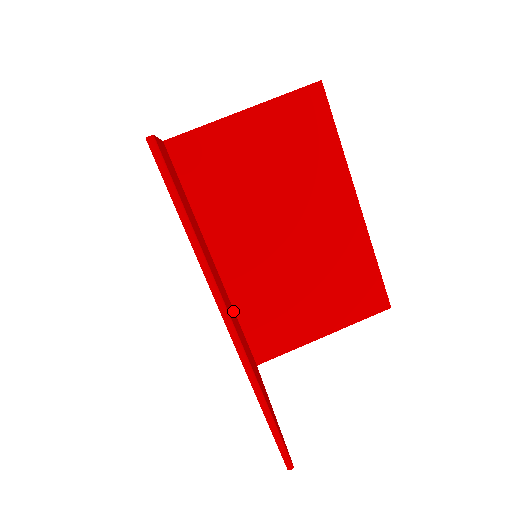
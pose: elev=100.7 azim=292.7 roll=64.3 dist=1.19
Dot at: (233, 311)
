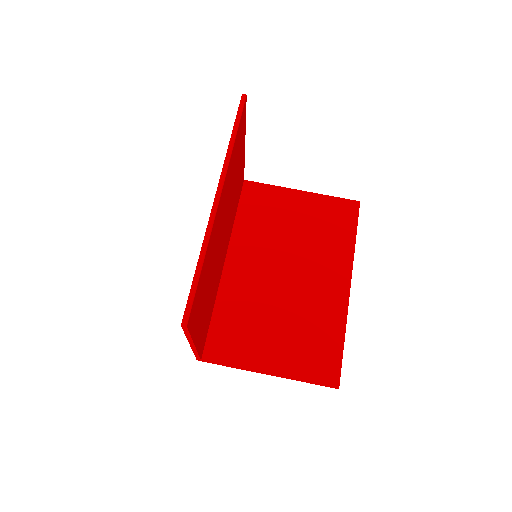
Dot at: (215, 286)
